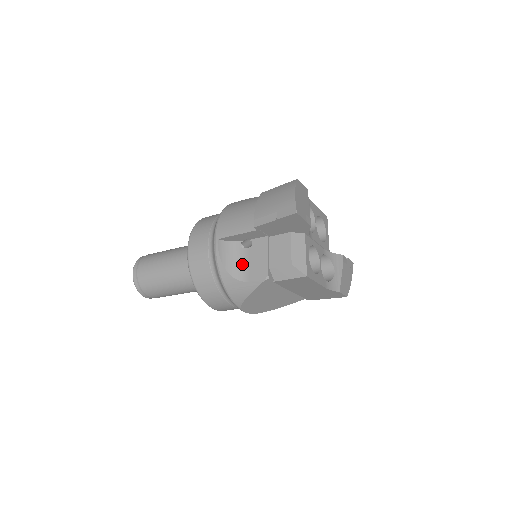
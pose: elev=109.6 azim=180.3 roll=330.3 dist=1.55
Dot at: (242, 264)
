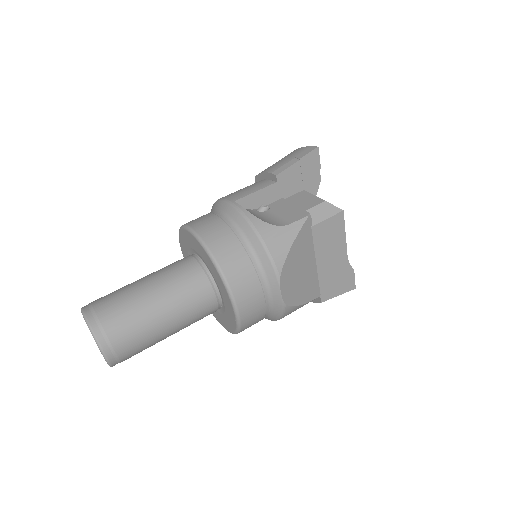
Dot at: (271, 218)
